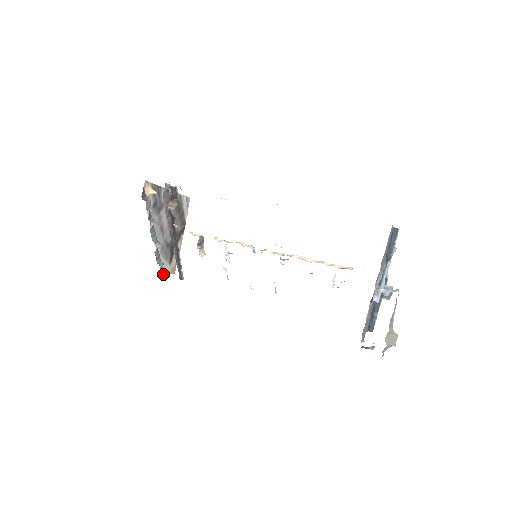
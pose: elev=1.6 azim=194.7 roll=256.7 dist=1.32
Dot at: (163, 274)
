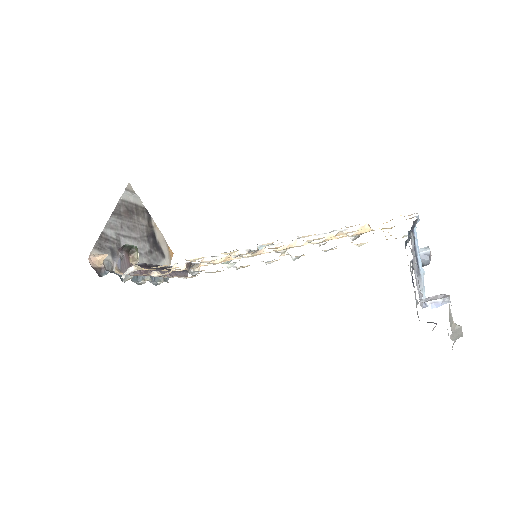
Dot at: occluded
